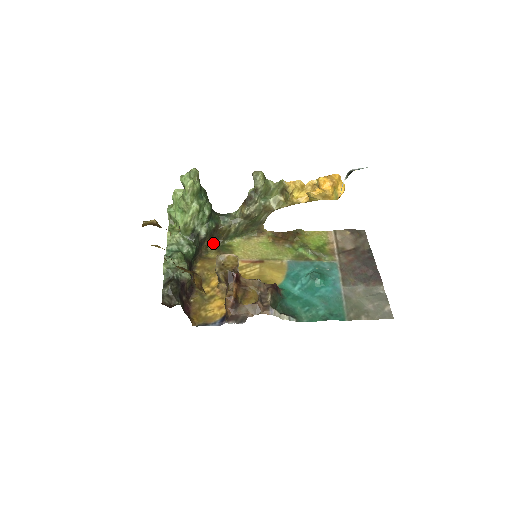
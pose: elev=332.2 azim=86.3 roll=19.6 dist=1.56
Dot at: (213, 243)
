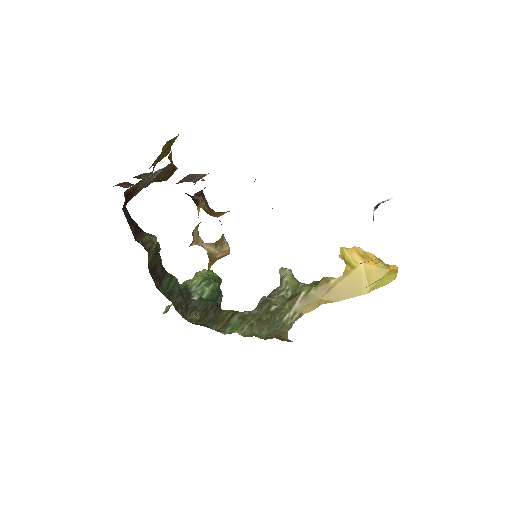
Dot at: (203, 325)
